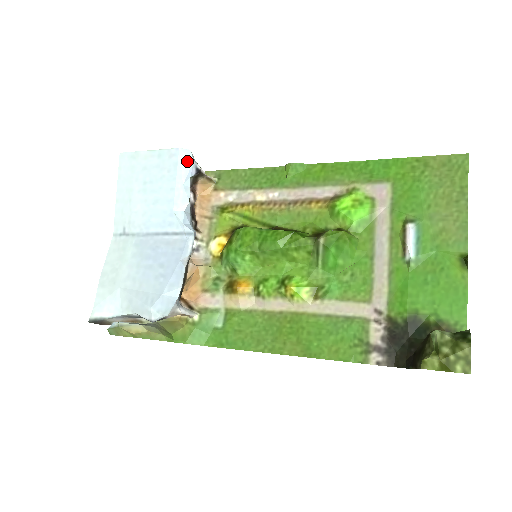
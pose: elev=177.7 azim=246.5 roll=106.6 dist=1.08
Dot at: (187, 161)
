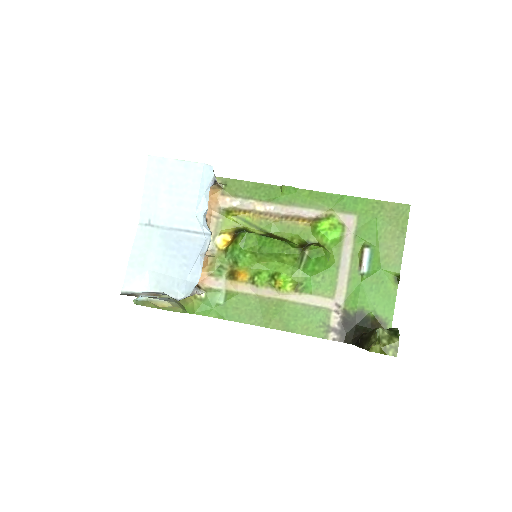
Dot at: (209, 175)
